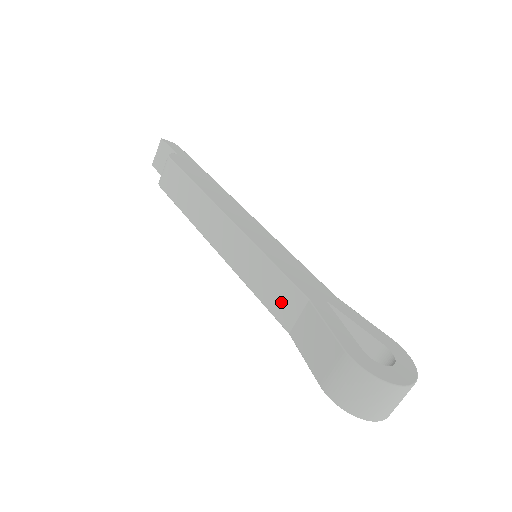
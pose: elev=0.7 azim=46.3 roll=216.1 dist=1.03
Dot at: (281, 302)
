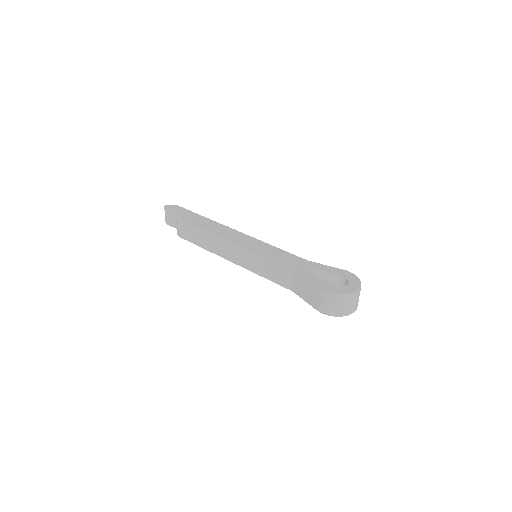
Dot at: (280, 277)
